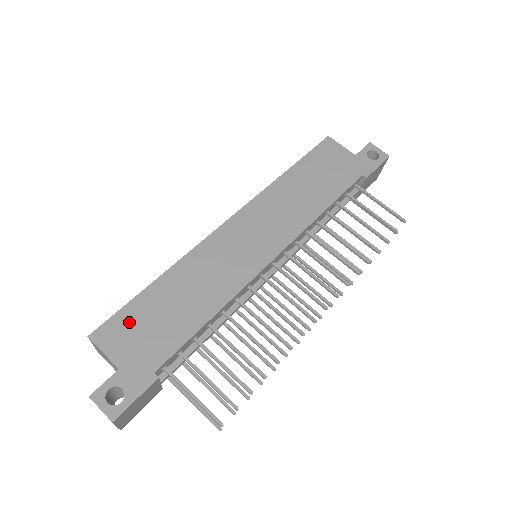
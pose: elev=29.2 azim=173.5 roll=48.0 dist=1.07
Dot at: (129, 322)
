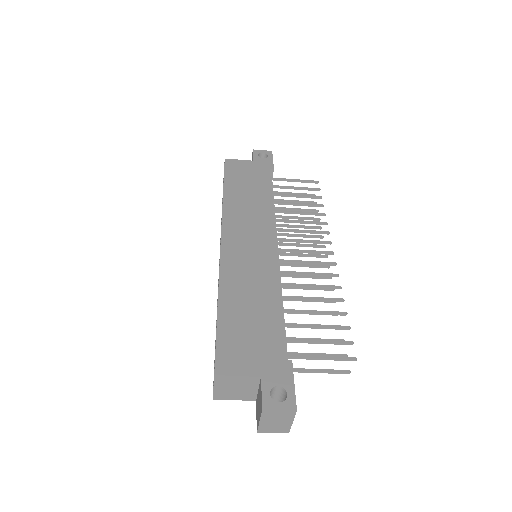
Dot at: (232, 344)
